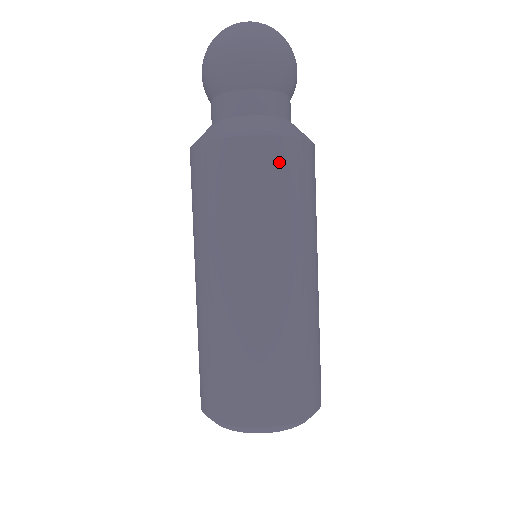
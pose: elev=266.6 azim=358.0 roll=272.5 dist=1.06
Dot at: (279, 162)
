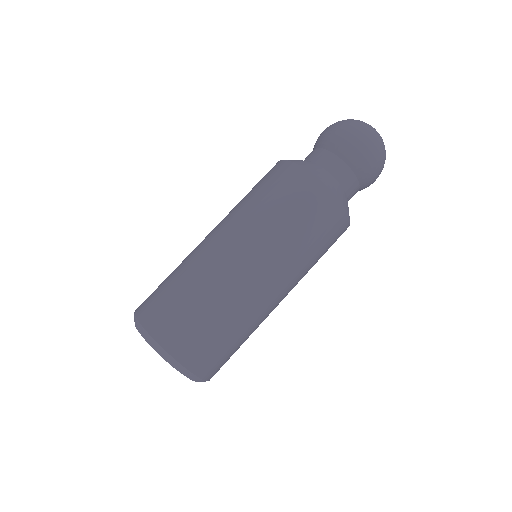
Dot at: (338, 236)
